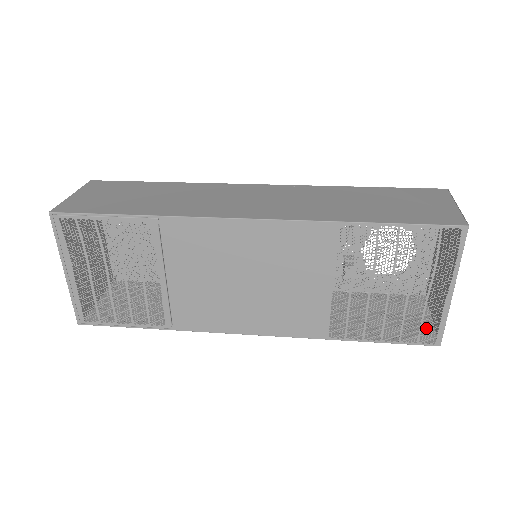
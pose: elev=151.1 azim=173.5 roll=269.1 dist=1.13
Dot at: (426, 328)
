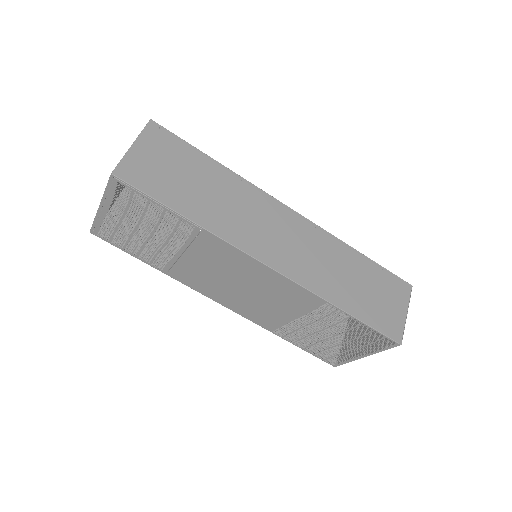
Dot at: (335, 348)
